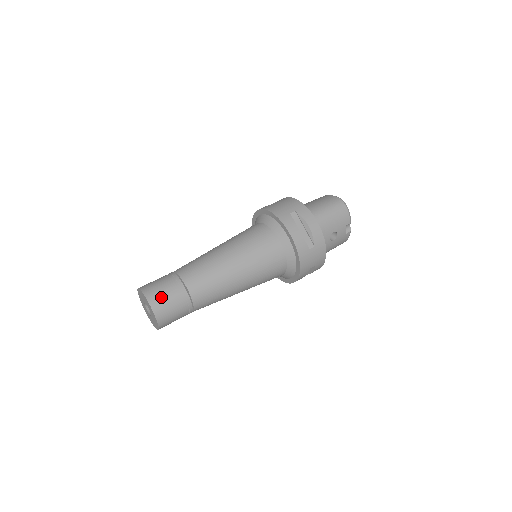
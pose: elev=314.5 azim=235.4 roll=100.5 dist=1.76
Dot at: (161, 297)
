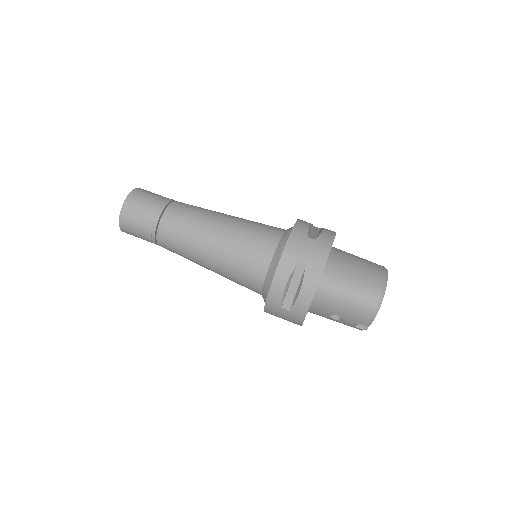
Dot at: (133, 216)
